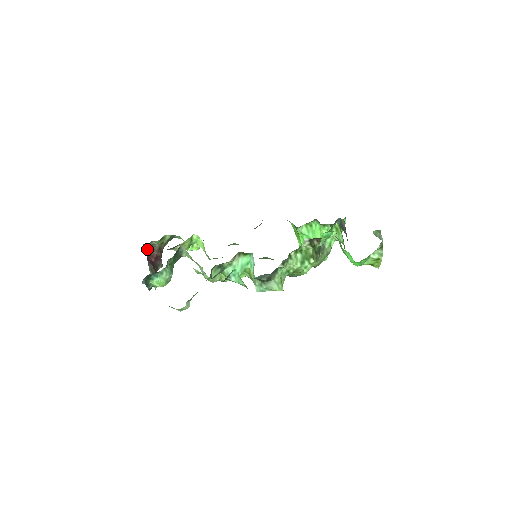
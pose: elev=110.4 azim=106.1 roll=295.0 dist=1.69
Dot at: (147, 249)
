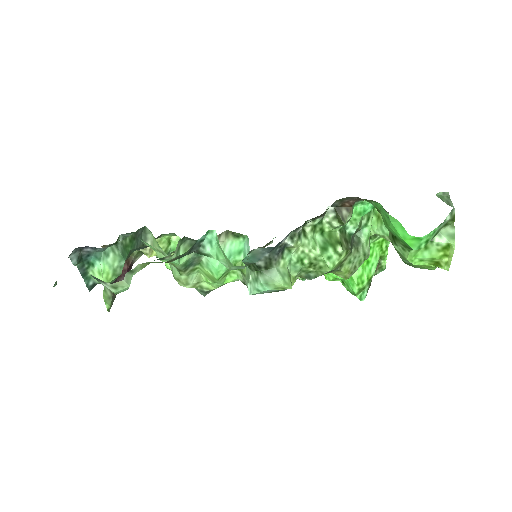
Dot at: occluded
